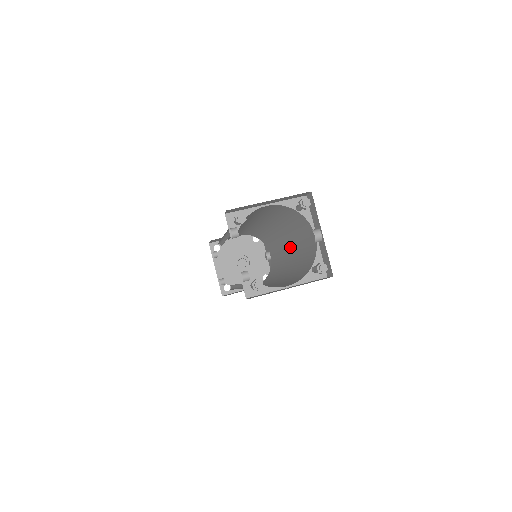
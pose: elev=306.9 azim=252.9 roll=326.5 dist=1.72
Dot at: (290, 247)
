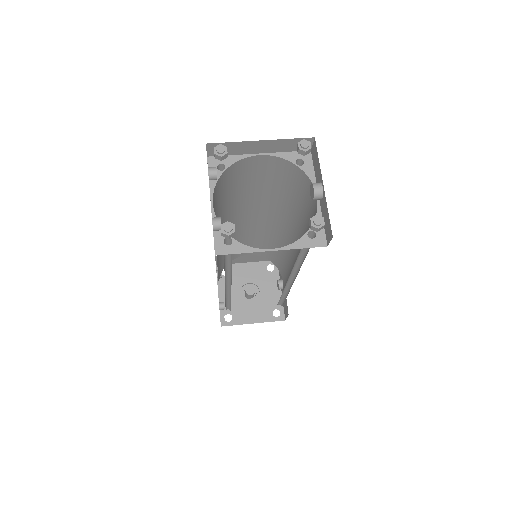
Dot at: occluded
